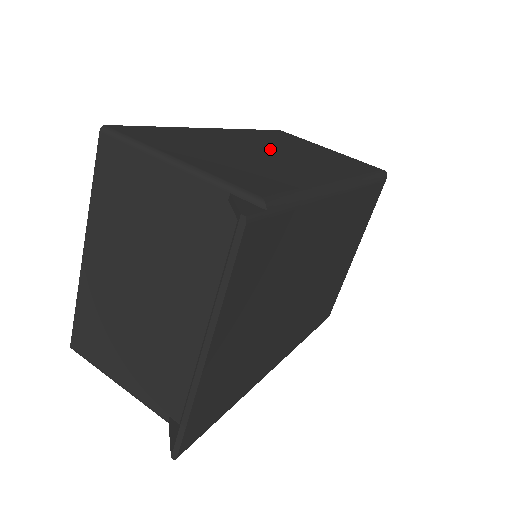
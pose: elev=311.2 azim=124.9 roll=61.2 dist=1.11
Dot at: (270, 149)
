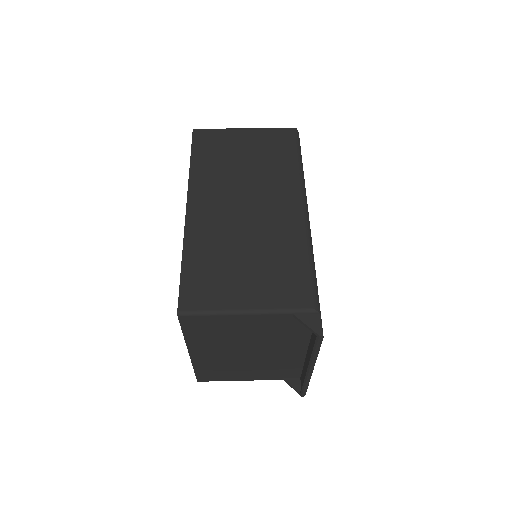
Dot at: (238, 203)
